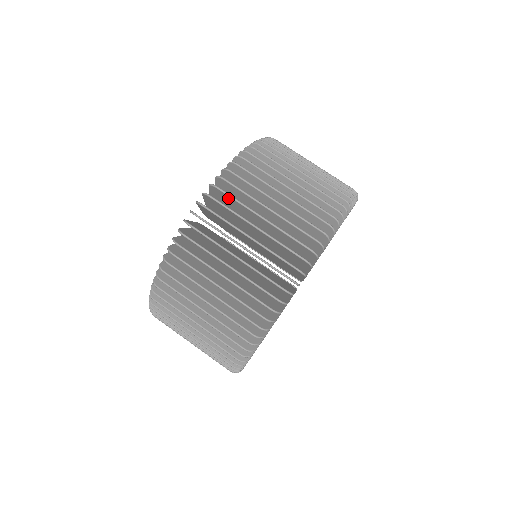
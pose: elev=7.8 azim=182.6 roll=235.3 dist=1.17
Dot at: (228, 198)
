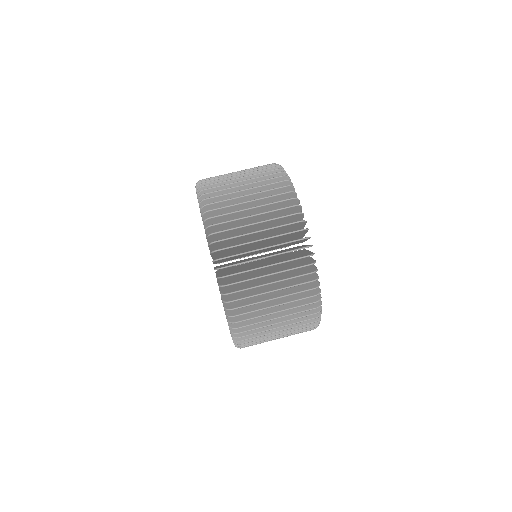
Dot at: (216, 200)
